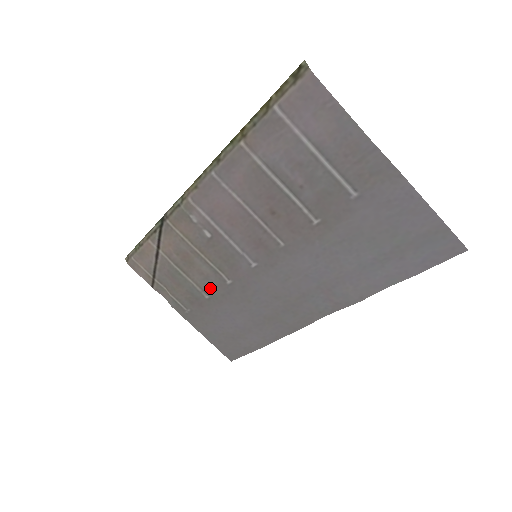
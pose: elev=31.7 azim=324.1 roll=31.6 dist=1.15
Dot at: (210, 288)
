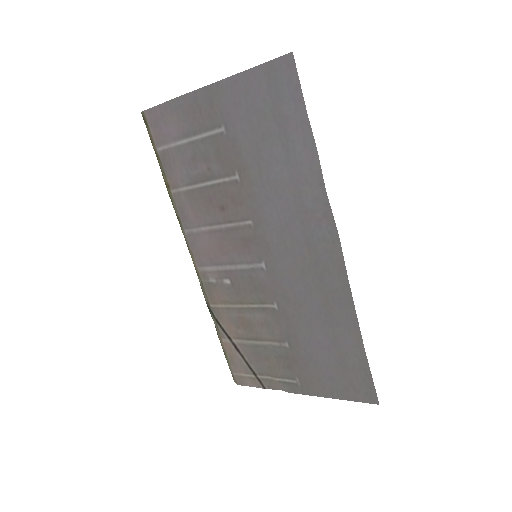
Dot at: (279, 332)
